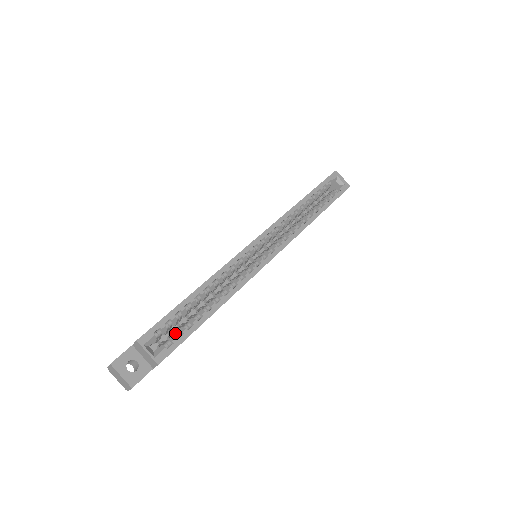
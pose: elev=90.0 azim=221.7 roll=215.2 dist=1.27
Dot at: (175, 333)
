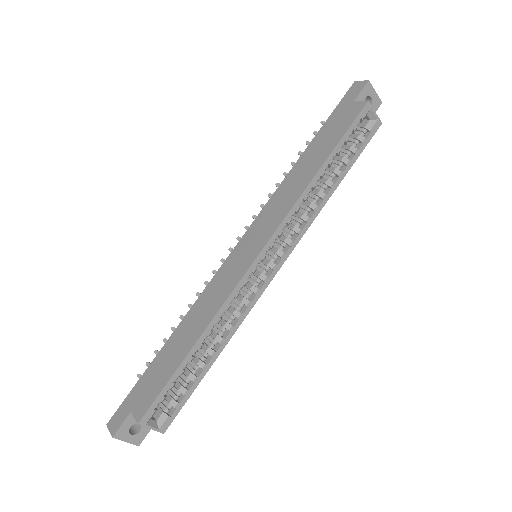
Dot at: (175, 393)
